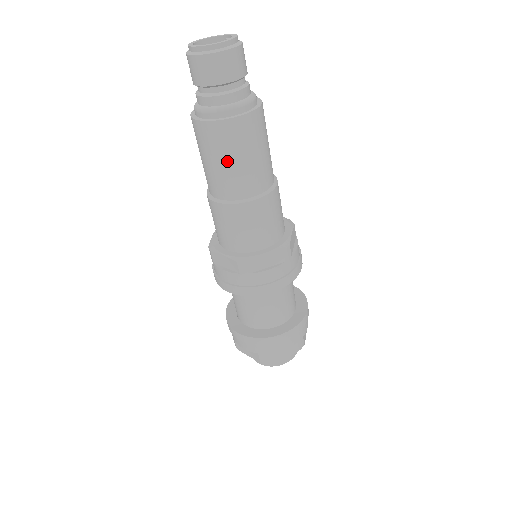
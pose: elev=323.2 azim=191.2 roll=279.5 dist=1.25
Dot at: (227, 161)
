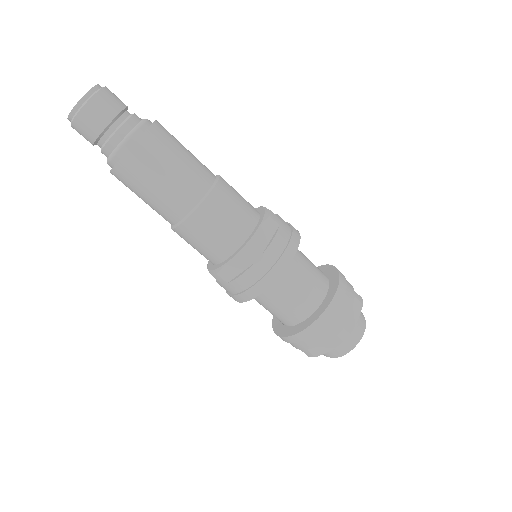
Dot at: (144, 196)
